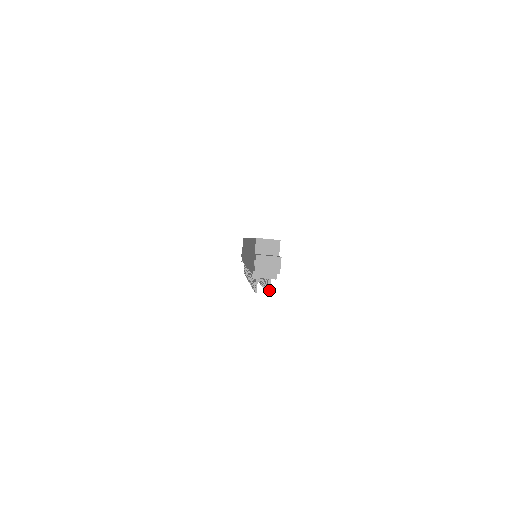
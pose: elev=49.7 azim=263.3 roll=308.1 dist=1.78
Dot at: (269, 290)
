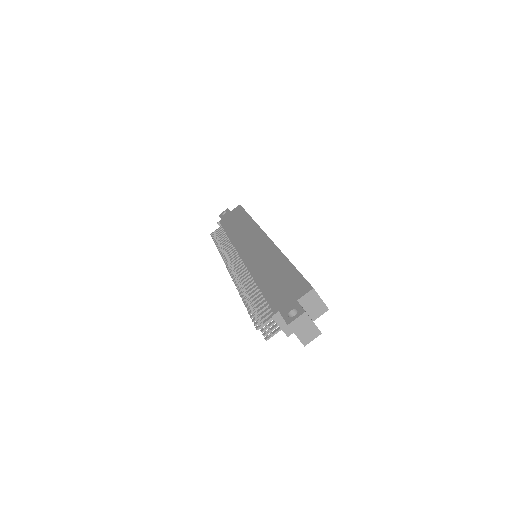
Dot at: (270, 337)
